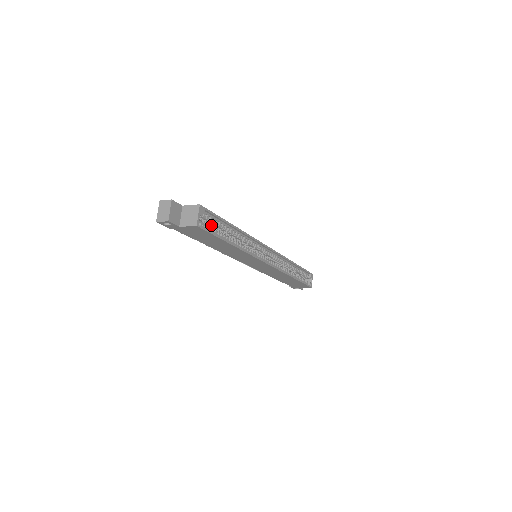
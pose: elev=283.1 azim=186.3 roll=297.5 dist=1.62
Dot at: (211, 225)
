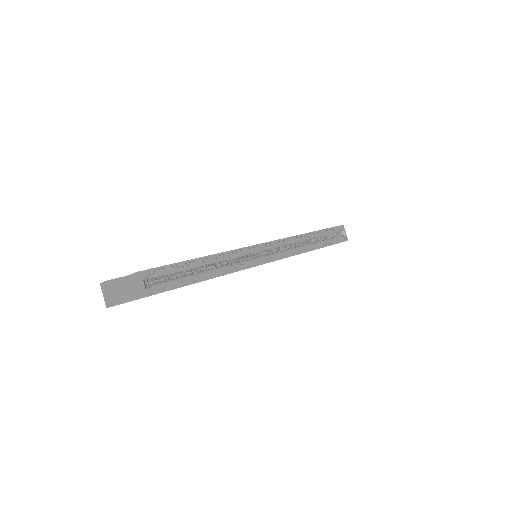
Dot at: (170, 276)
